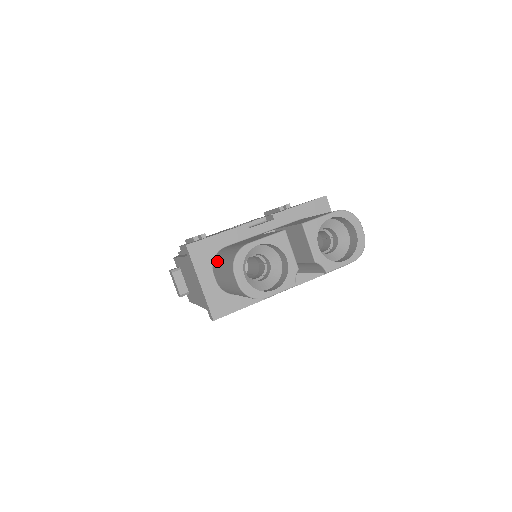
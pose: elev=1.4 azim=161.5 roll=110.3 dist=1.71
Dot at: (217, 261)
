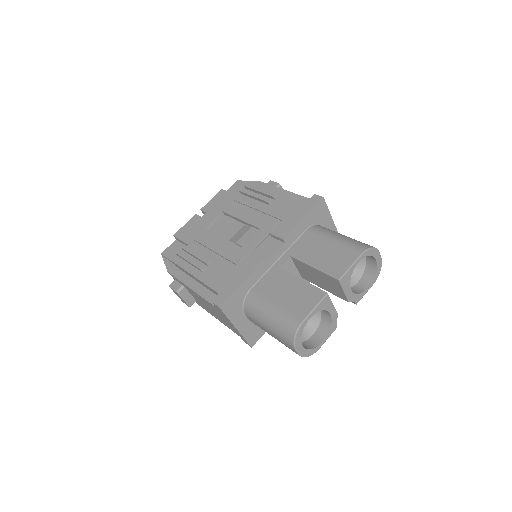
Dot at: (254, 314)
